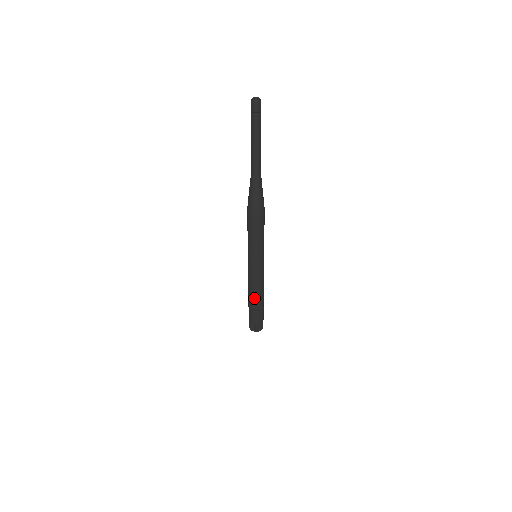
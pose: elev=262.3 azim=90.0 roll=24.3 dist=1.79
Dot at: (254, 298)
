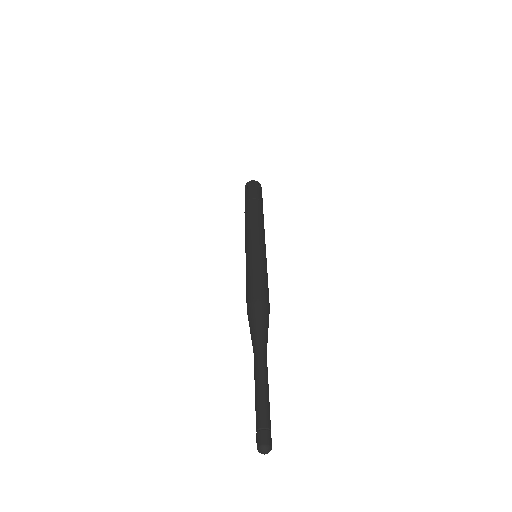
Dot at: occluded
